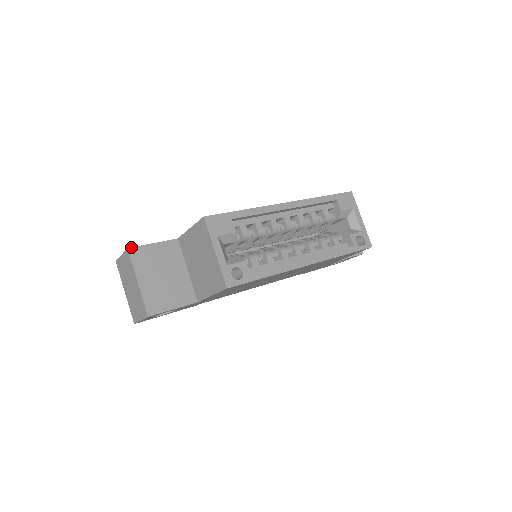
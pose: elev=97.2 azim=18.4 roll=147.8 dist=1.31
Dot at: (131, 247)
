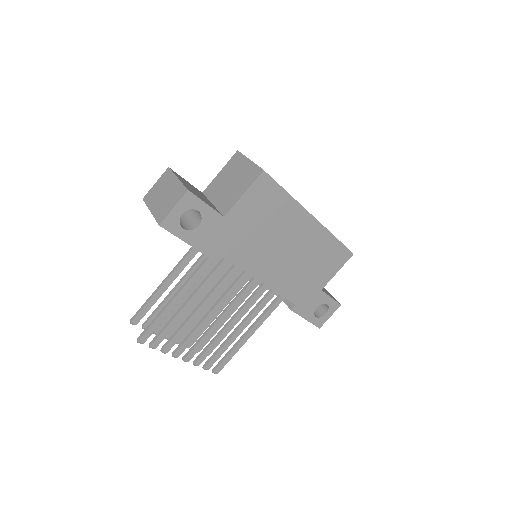
Dot at: (171, 169)
